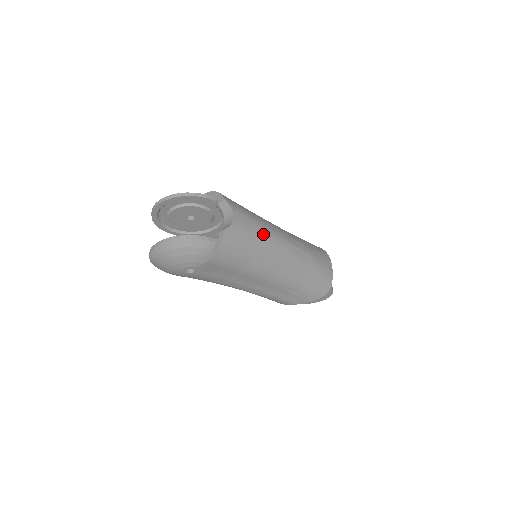
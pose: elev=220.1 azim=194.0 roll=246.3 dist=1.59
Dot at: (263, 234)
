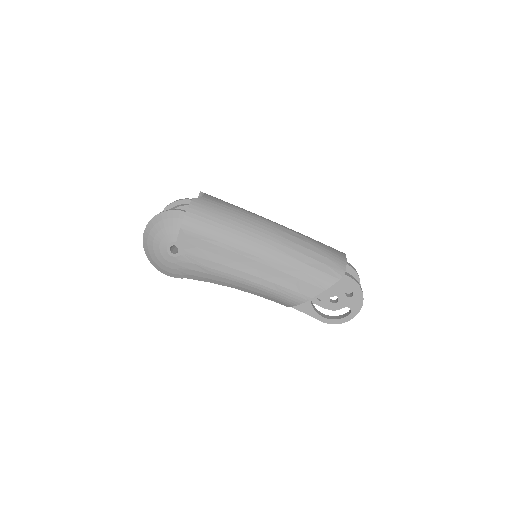
Dot at: (238, 210)
